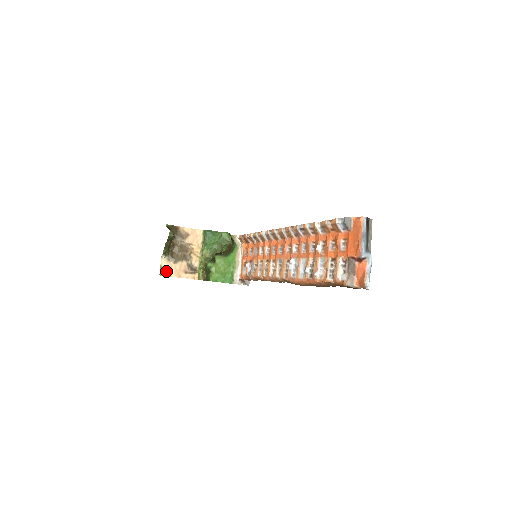
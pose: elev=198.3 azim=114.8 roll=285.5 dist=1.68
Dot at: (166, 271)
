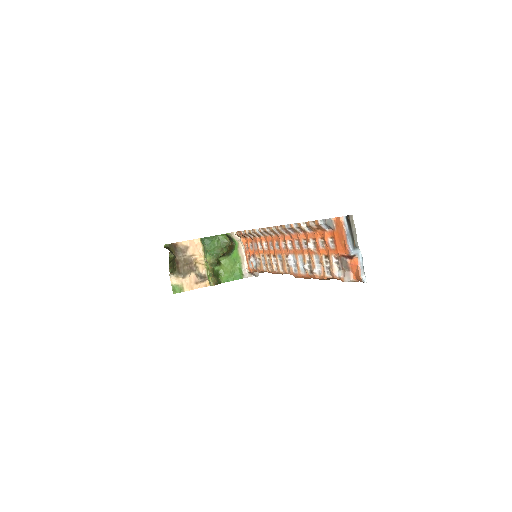
Dot at: (178, 288)
